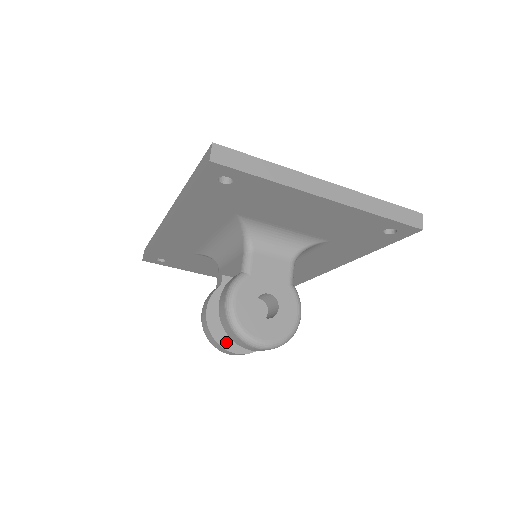
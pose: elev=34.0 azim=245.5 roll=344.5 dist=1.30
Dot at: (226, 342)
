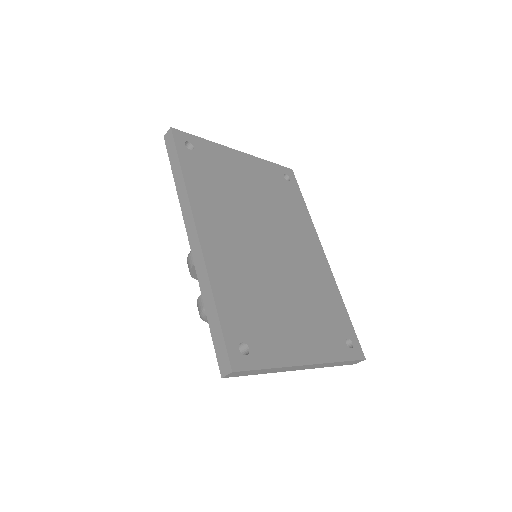
Dot at: occluded
